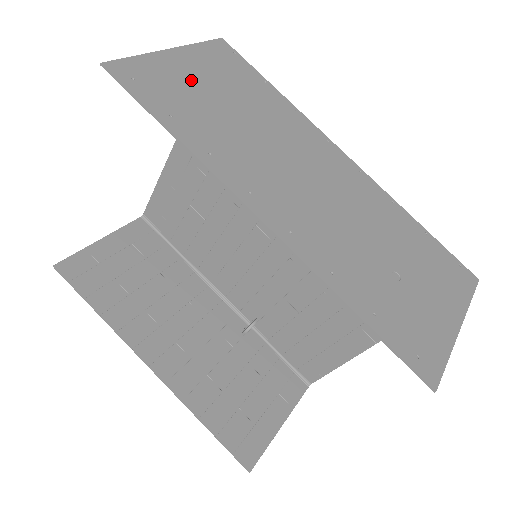
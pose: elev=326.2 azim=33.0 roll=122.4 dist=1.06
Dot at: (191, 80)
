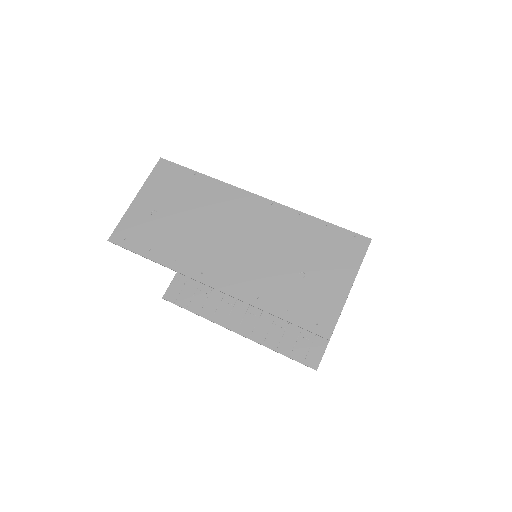
Dot at: (153, 213)
